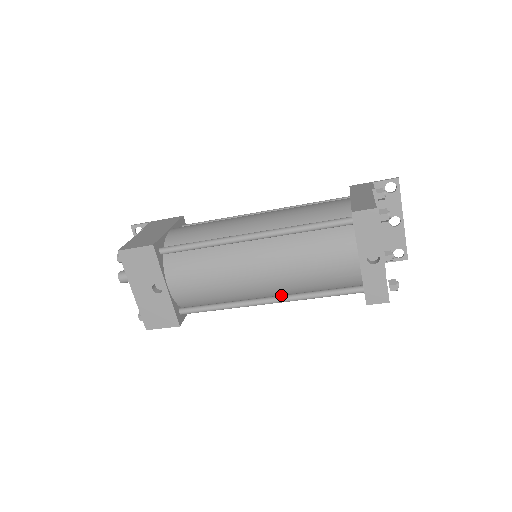
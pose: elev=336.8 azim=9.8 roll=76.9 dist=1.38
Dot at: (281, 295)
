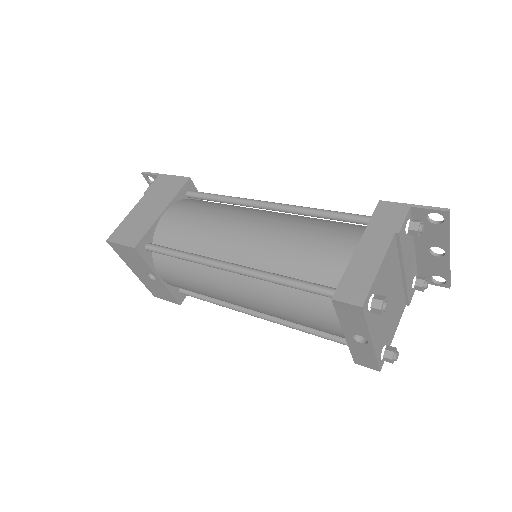
Dot at: occluded
